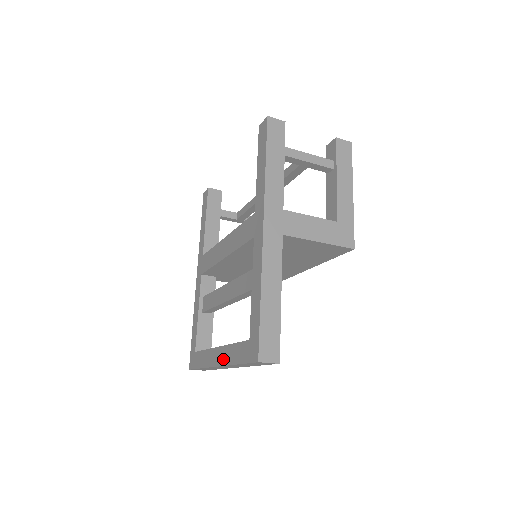
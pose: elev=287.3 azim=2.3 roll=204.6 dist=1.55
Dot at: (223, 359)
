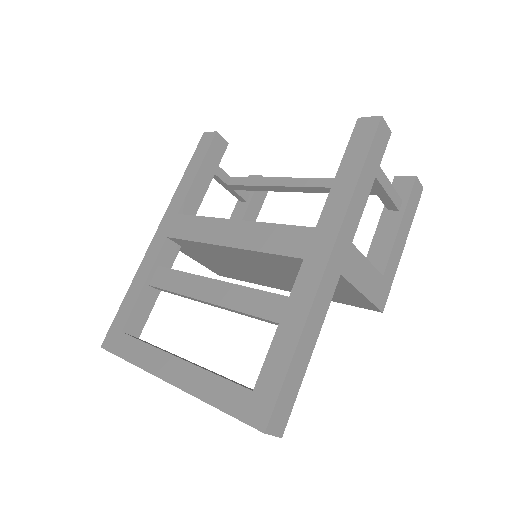
Dot at: (184, 381)
